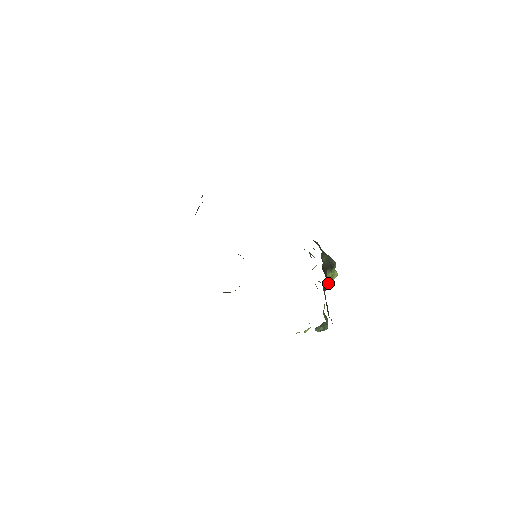
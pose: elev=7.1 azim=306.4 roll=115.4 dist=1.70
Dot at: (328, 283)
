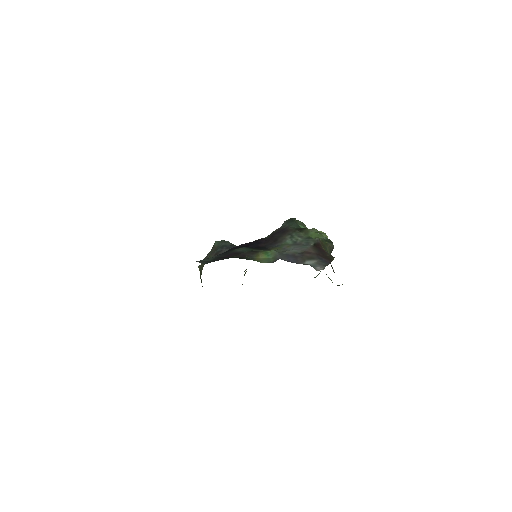
Dot at: occluded
